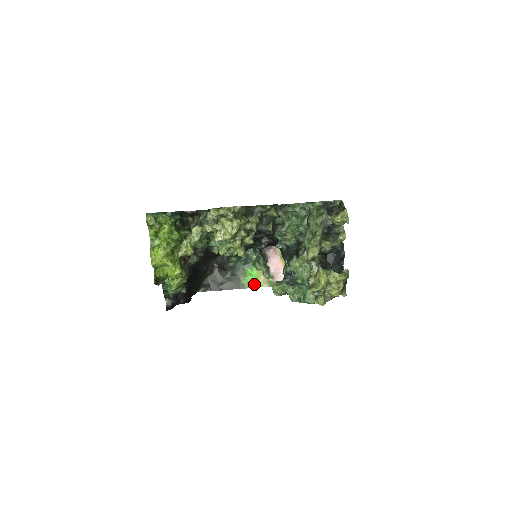
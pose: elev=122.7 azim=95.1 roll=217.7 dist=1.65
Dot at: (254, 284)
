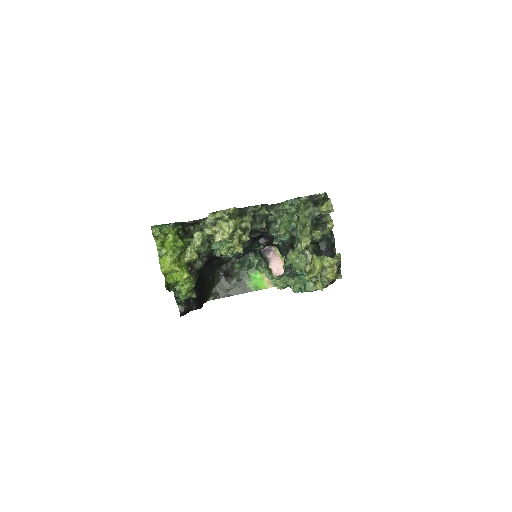
Dot at: (259, 287)
